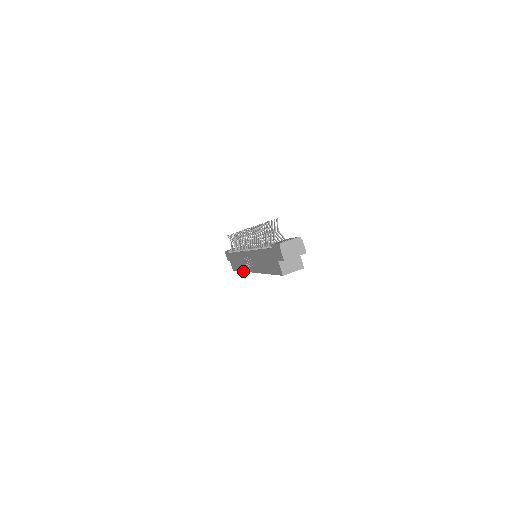
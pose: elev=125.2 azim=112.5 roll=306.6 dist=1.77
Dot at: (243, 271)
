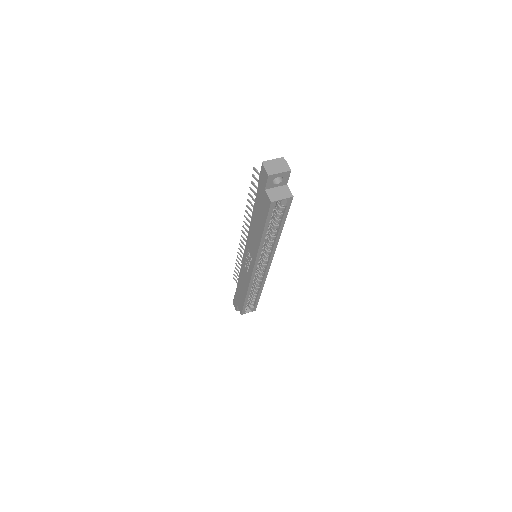
Dot at: (247, 290)
